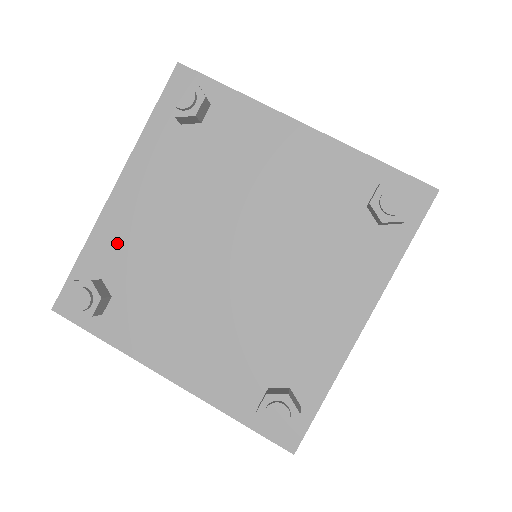
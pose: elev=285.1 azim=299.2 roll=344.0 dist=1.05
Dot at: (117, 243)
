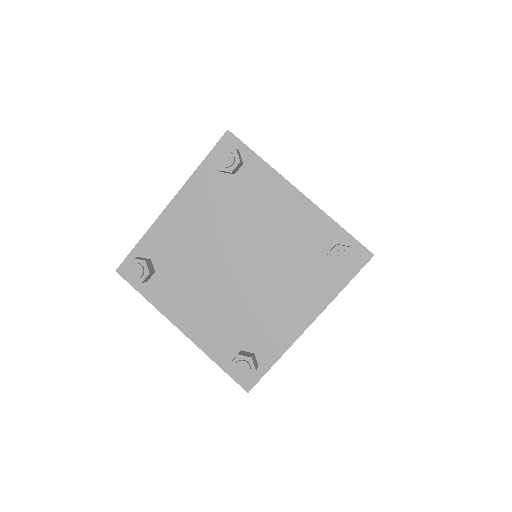
Dot at: (165, 239)
